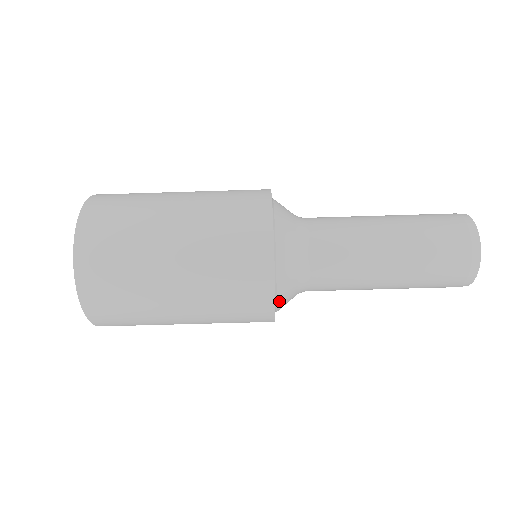
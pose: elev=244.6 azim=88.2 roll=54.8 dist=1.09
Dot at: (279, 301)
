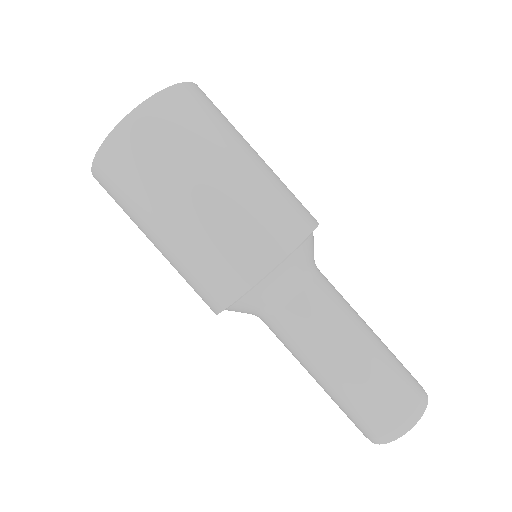
Dot at: (238, 304)
